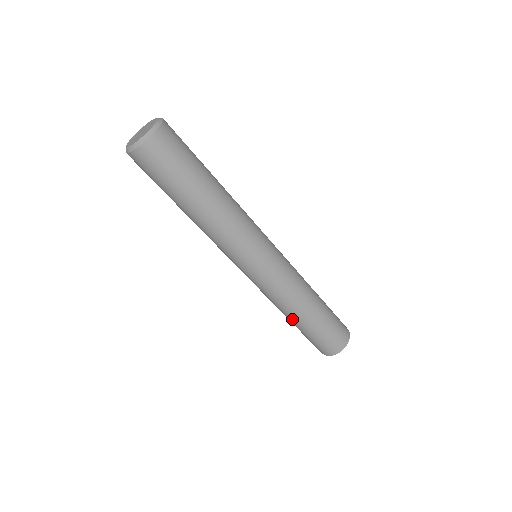
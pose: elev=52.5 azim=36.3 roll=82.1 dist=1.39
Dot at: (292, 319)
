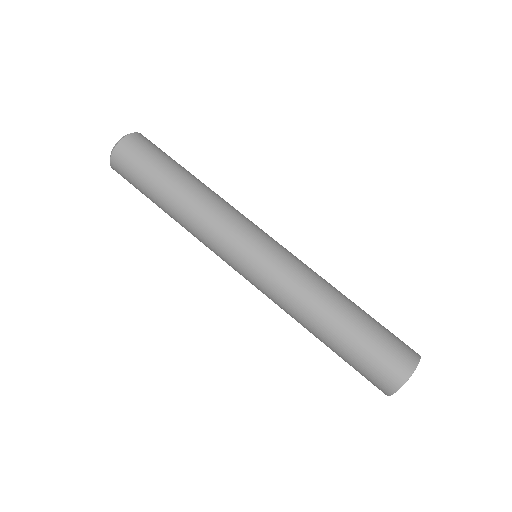
Dot at: (319, 331)
